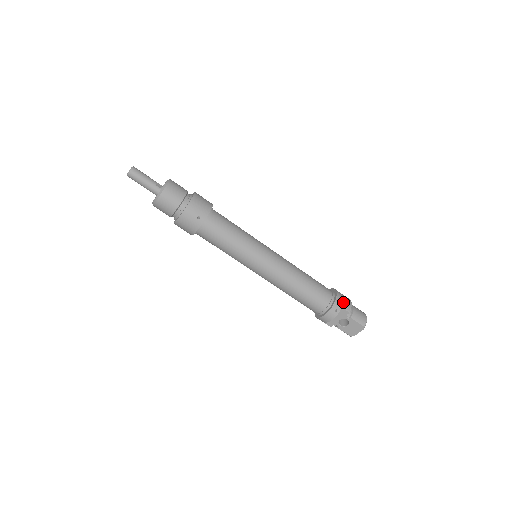
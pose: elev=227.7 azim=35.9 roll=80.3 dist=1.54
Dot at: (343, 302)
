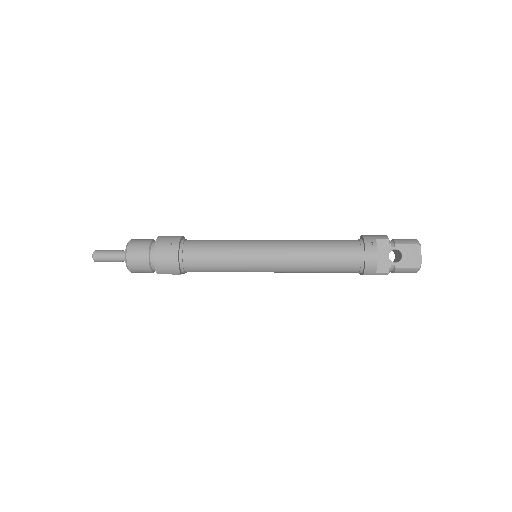
Dot at: (373, 236)
